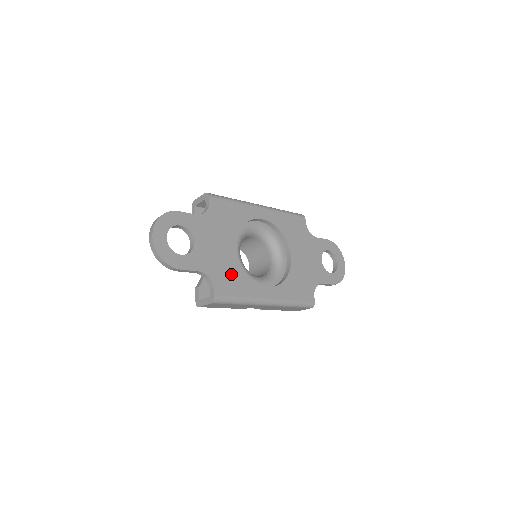
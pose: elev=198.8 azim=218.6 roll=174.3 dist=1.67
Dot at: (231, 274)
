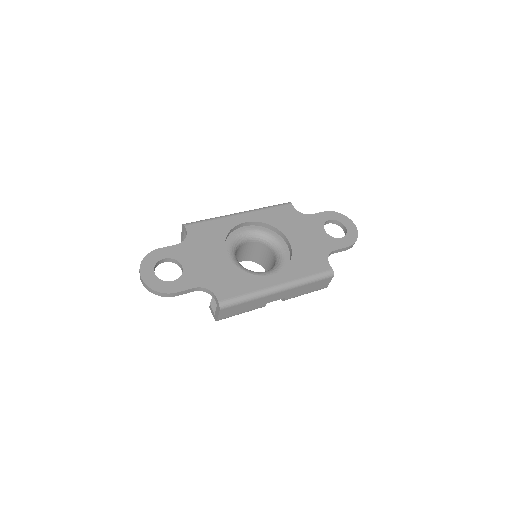
Dot at: (229, 278)
